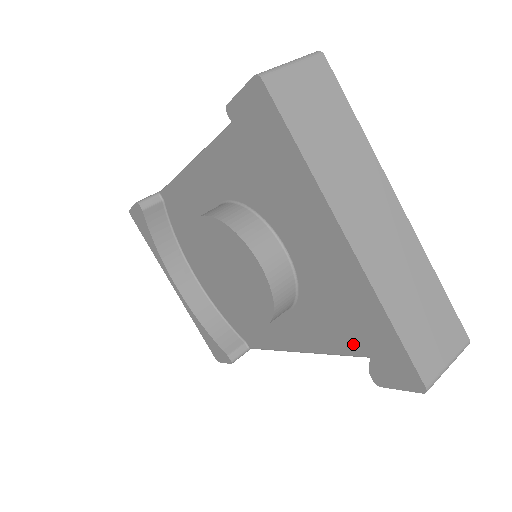
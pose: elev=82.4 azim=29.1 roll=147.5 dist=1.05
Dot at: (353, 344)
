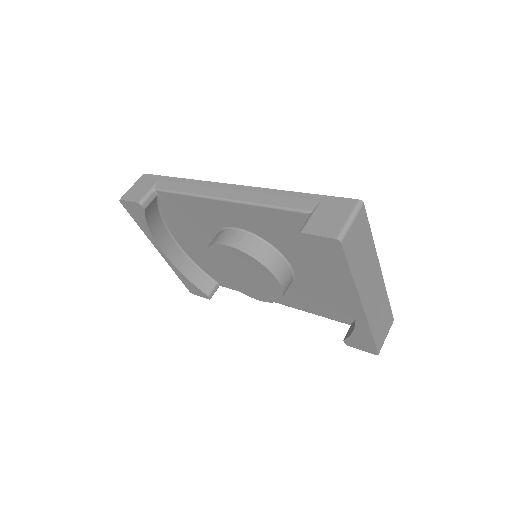
Dot at: (324, 313)
